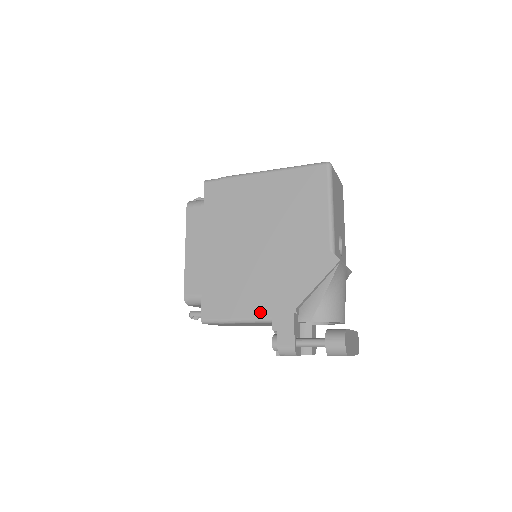
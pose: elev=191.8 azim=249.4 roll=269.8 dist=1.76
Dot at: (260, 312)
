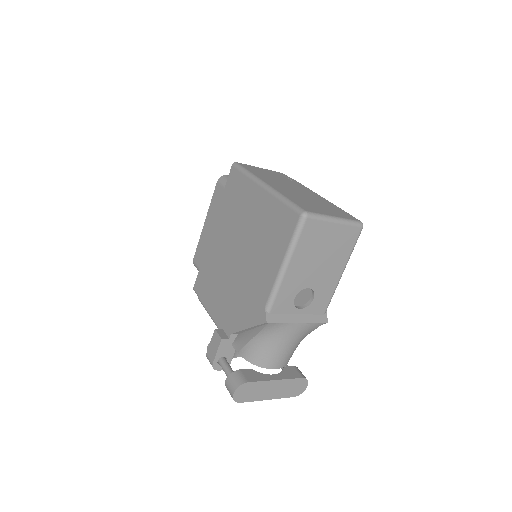
Dot at: (215, 315)
